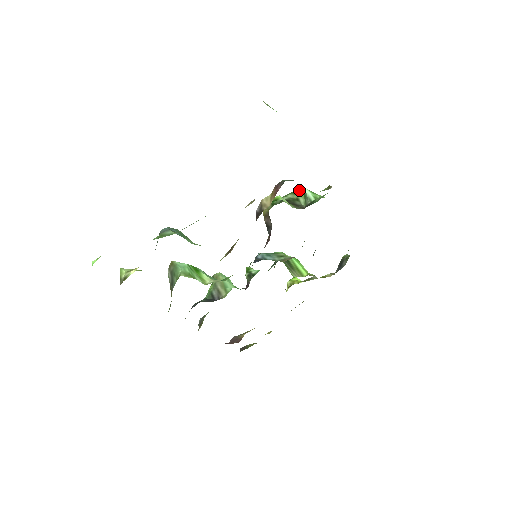
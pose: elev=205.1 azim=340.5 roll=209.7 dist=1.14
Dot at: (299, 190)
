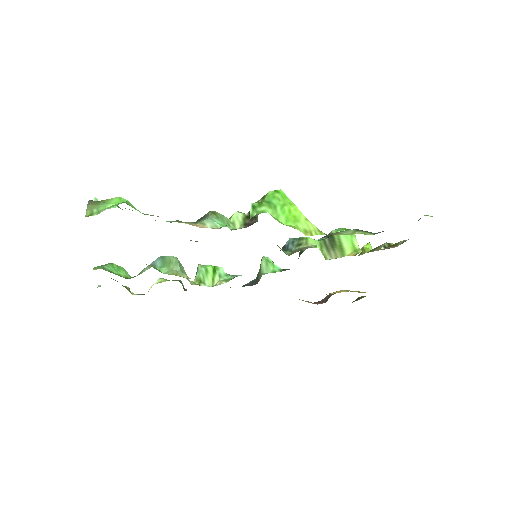
Dot at: (266, 194)
